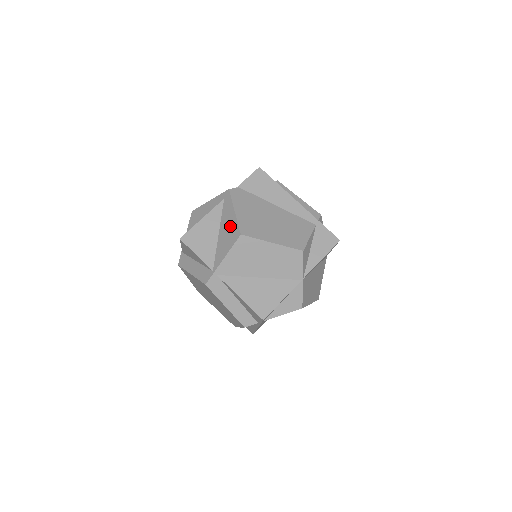
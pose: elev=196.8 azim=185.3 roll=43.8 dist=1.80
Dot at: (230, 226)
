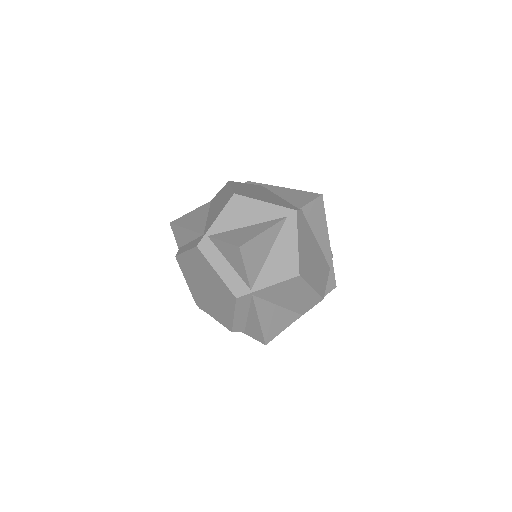
Dot at: (288, 256)
